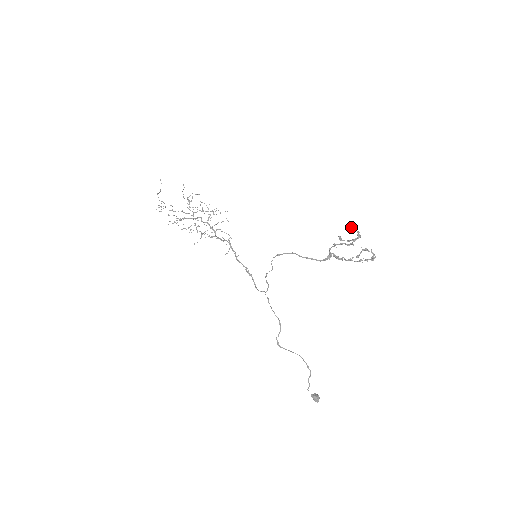
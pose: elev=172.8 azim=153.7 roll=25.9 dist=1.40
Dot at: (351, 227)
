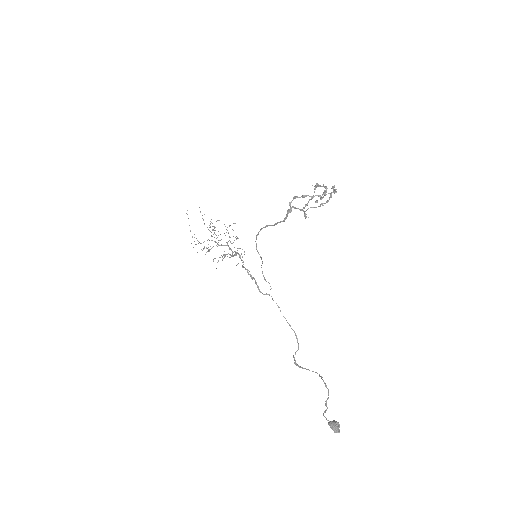
Dot at: occluded
